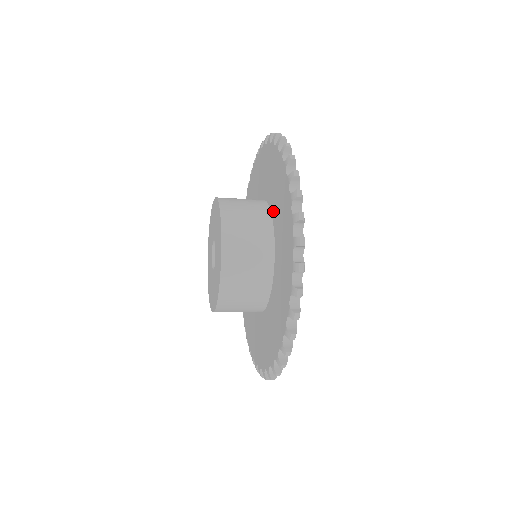
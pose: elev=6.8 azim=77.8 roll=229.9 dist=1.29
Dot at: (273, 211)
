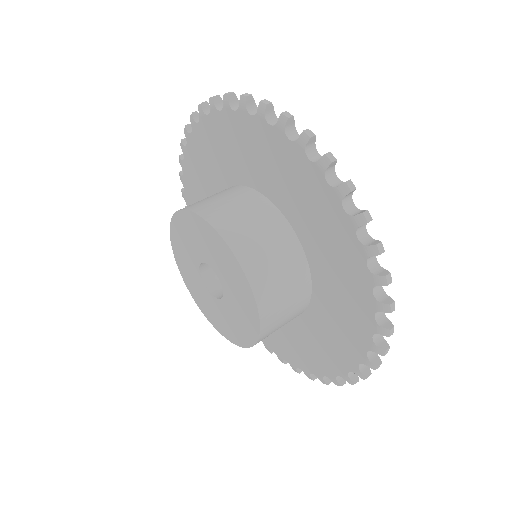
Dot at: (271, 194)
